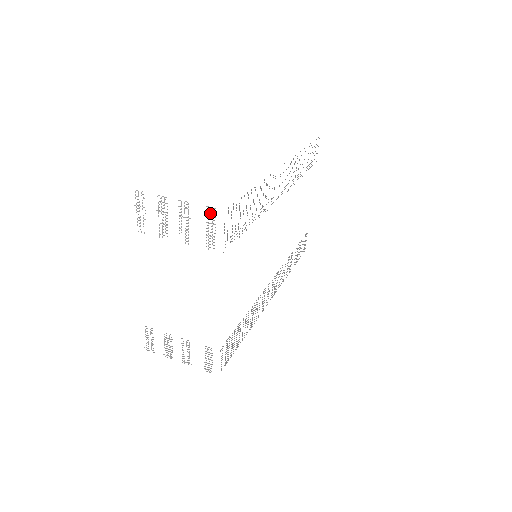
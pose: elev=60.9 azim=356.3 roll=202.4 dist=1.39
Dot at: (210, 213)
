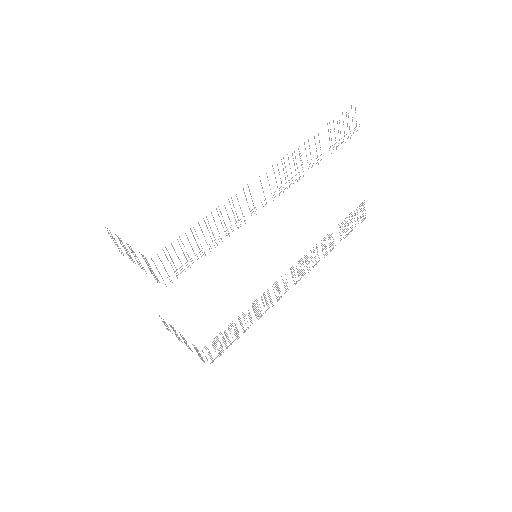
Dot at: (144, 258)
